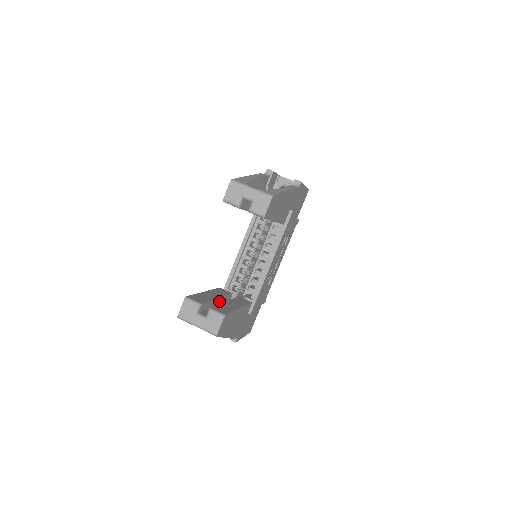
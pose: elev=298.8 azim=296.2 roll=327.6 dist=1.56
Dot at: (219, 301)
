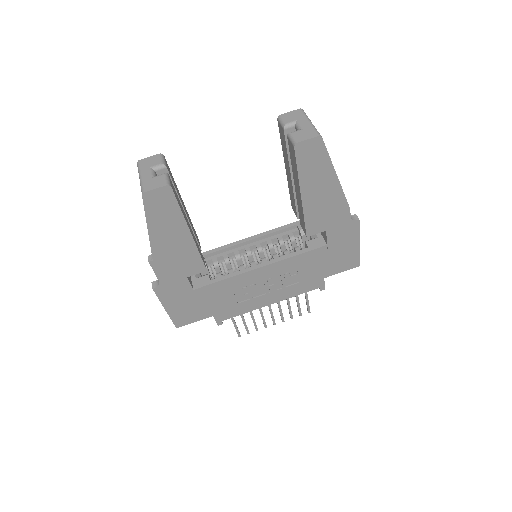
Dot at: occluded
